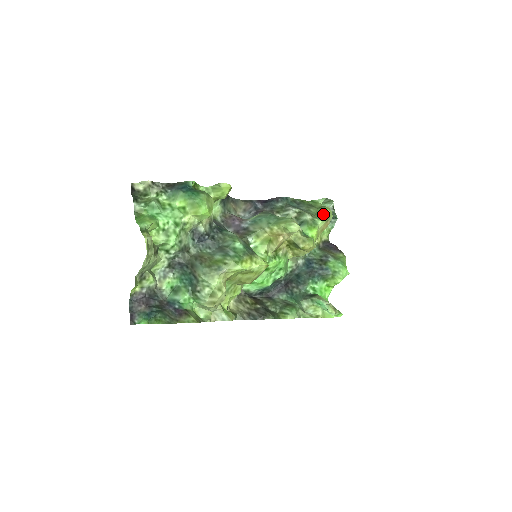
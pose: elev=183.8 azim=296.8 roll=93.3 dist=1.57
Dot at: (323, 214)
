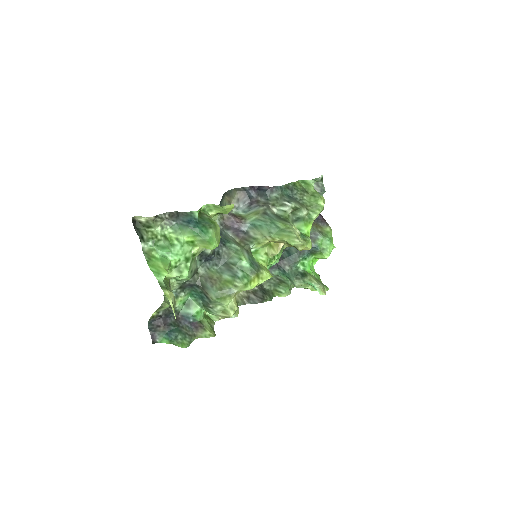
Dot at: (318, 206)
